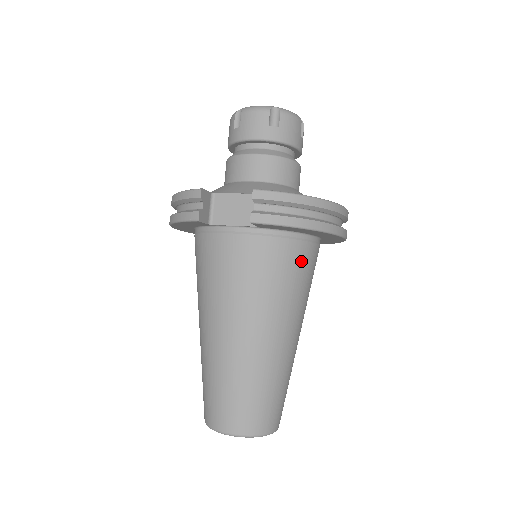
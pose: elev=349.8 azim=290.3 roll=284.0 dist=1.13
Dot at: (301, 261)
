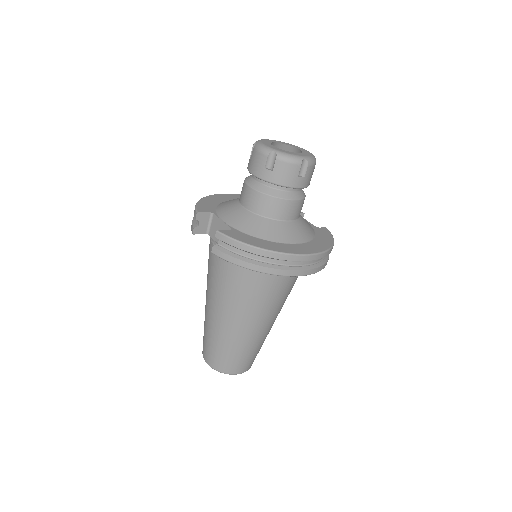
Dot at: (262, 282)
